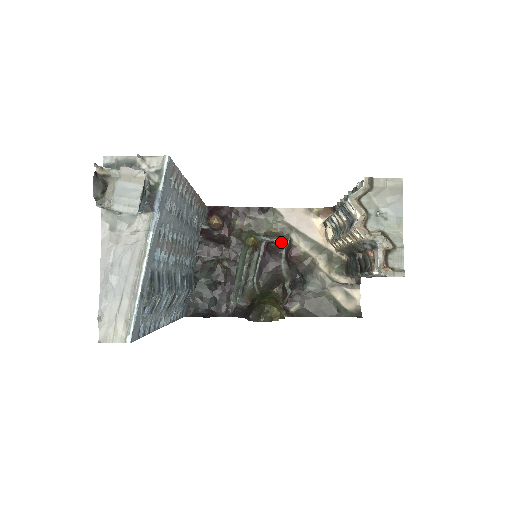
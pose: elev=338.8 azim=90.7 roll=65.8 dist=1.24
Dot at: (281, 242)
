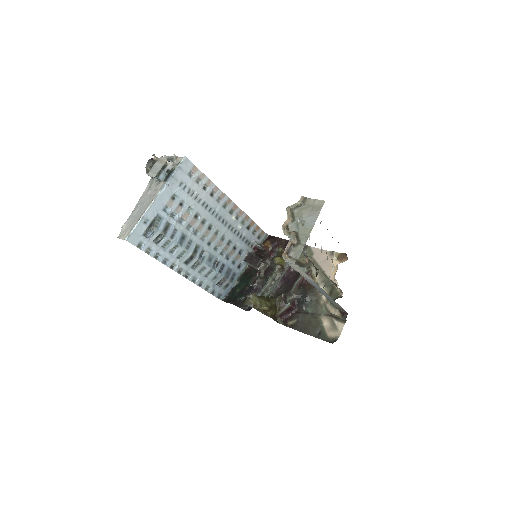
Dot at: occluded
